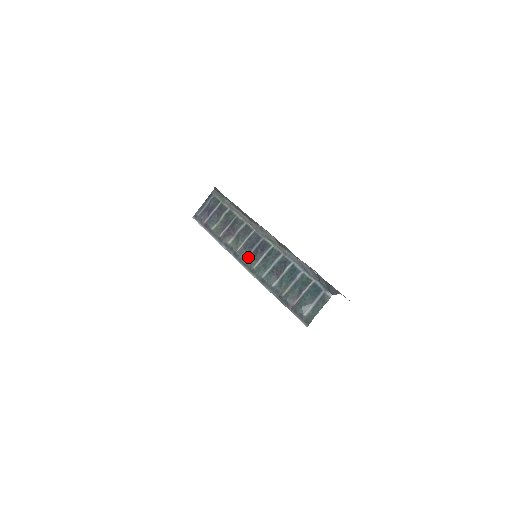
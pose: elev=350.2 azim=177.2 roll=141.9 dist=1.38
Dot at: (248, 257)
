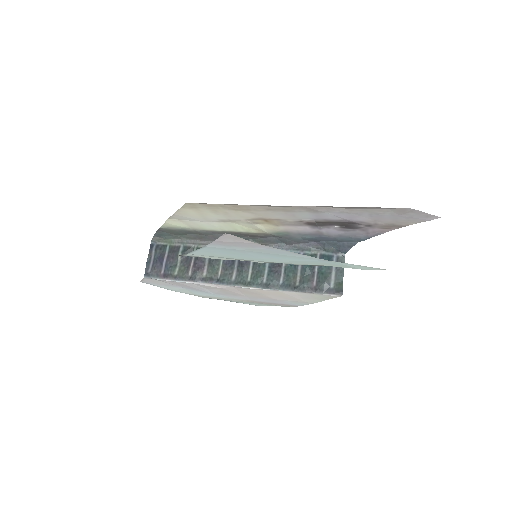
Dot at: (235, 275)
